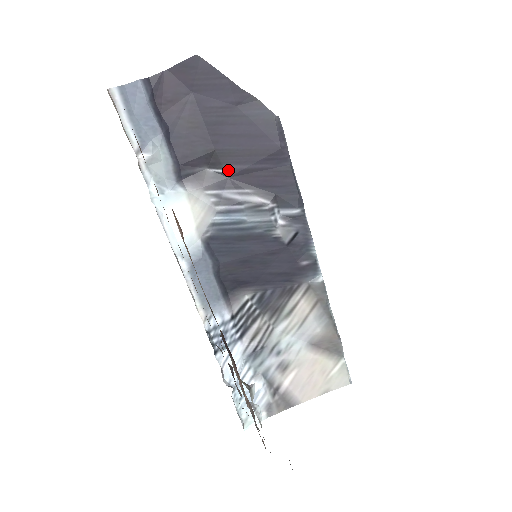
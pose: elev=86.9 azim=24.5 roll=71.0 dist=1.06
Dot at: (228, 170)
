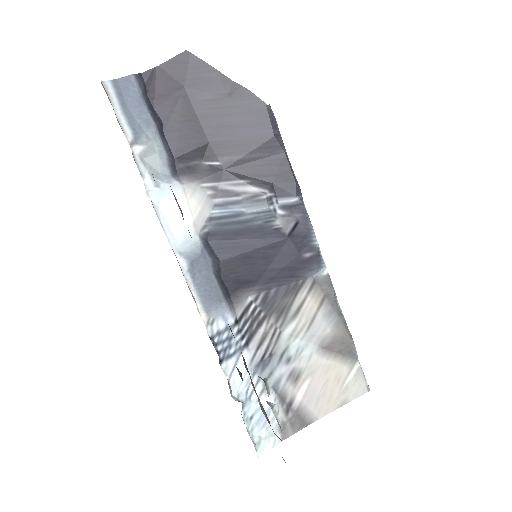
Dot at: (223, 162)
